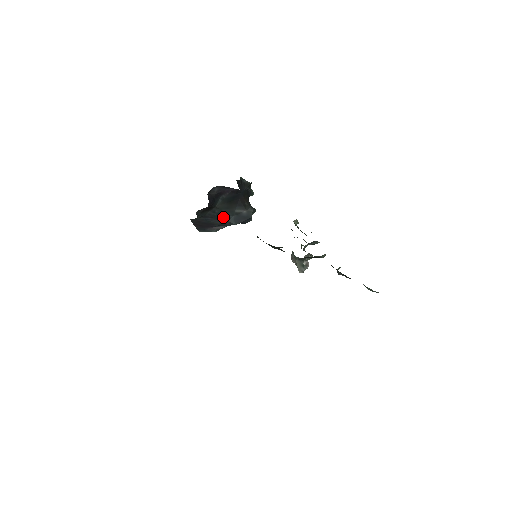
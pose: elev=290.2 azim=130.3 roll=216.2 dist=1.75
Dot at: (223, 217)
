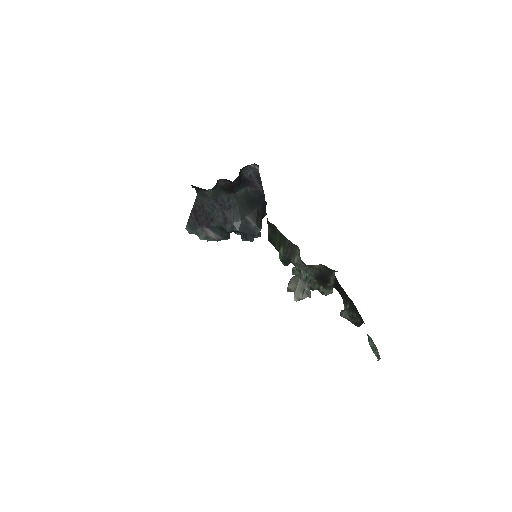
Dot at: (231, 214)
